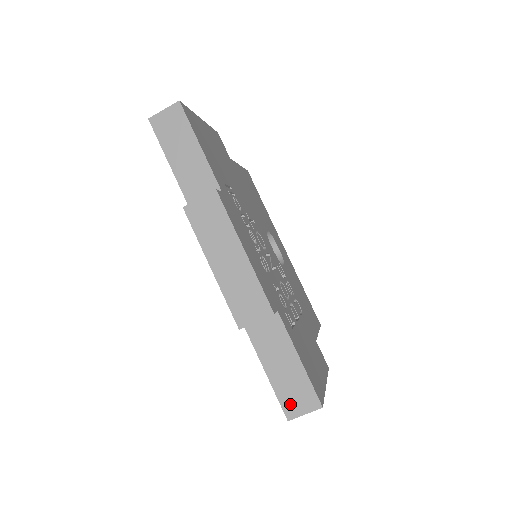
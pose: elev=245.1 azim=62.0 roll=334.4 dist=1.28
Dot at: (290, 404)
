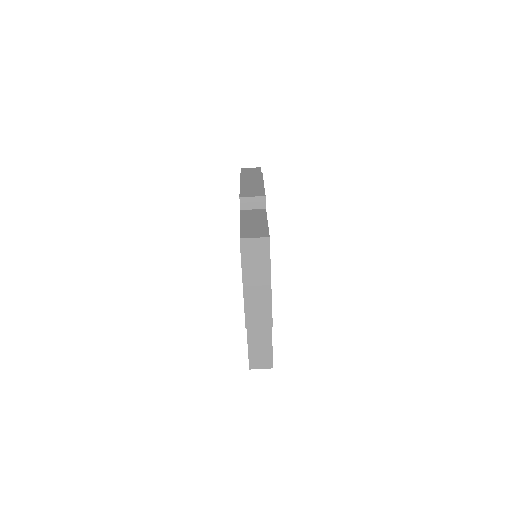
Dot at: (247, 233)
